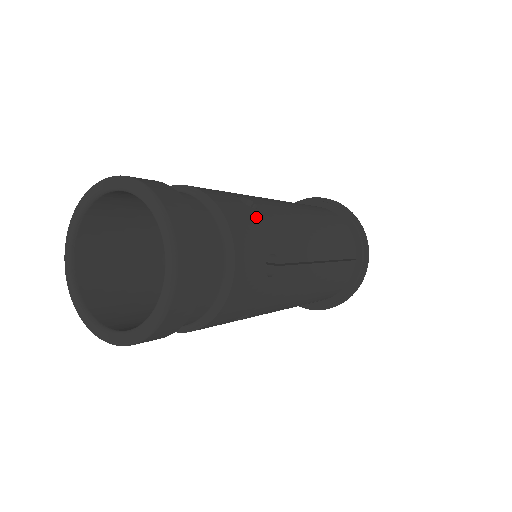
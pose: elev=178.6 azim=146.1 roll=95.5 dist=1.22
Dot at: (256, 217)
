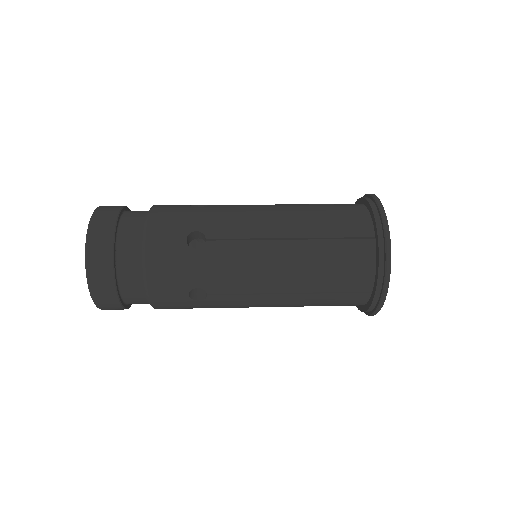
Dot at: (188, 259)
